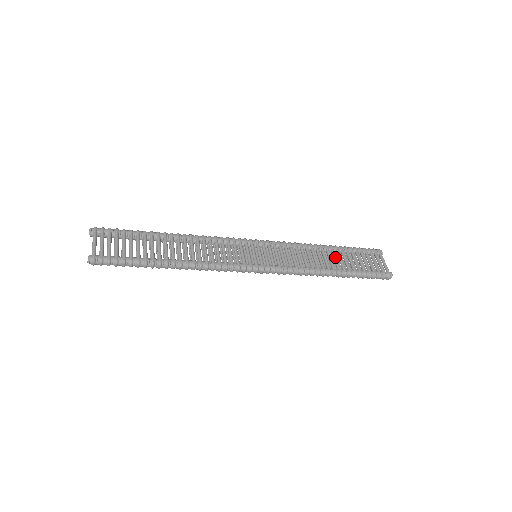
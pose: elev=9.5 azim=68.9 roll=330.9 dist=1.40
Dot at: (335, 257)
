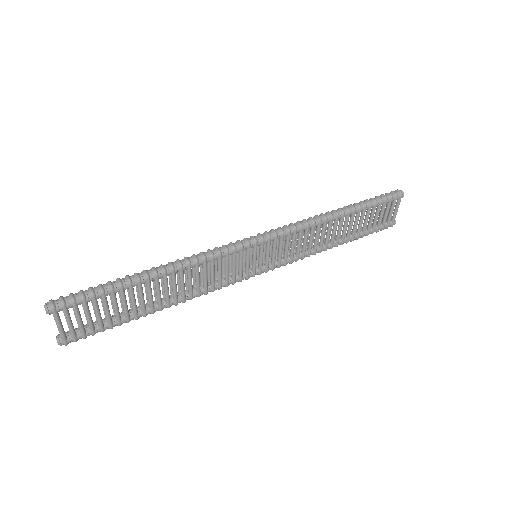
Dot at: (346, 228)
